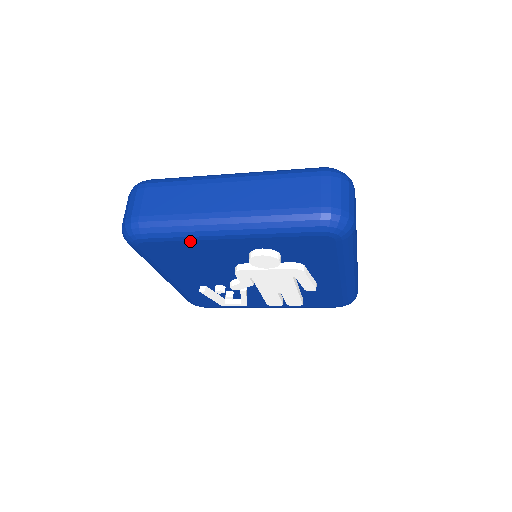
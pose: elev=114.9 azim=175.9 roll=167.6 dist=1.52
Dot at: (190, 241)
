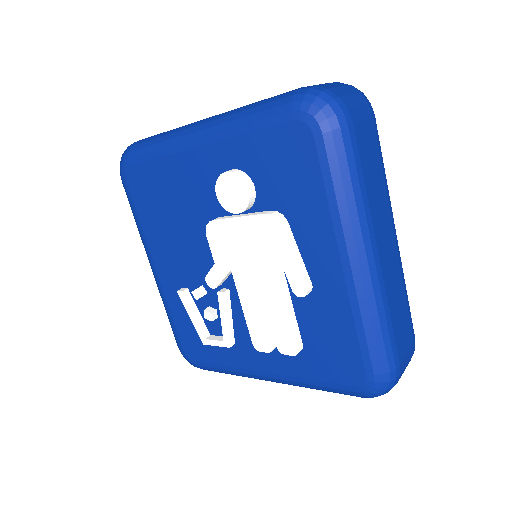
Dot at: (165, 158)
